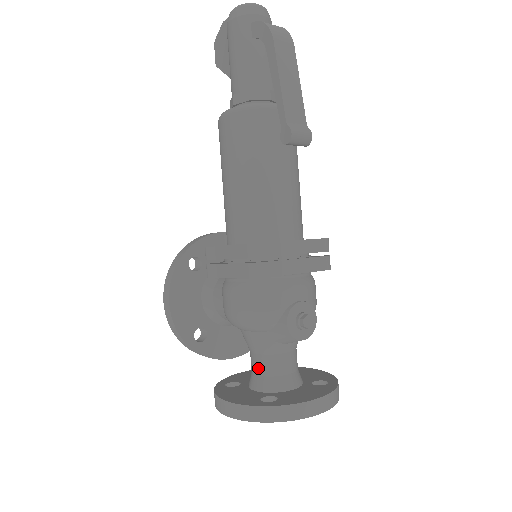
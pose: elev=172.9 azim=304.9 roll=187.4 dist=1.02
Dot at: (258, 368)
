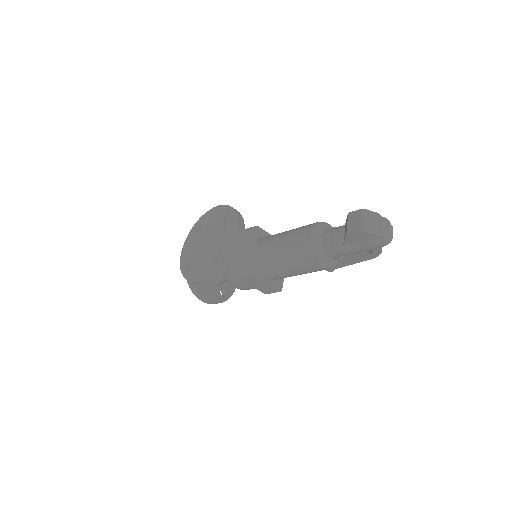
Dot at: occluded
